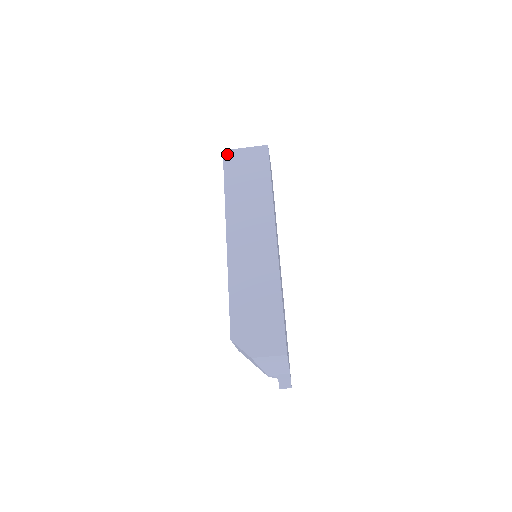
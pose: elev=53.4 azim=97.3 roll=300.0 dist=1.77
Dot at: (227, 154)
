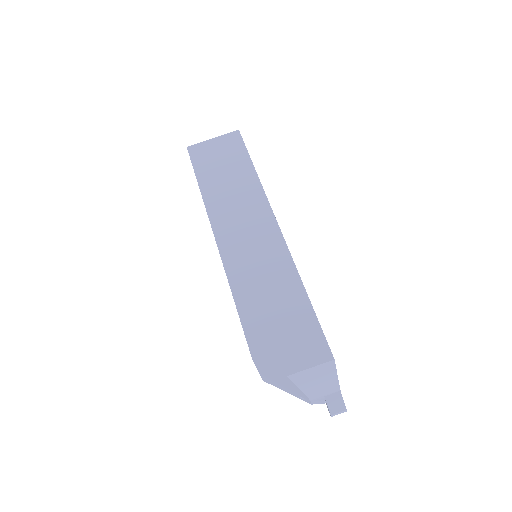
Dot at: (193, 149)
